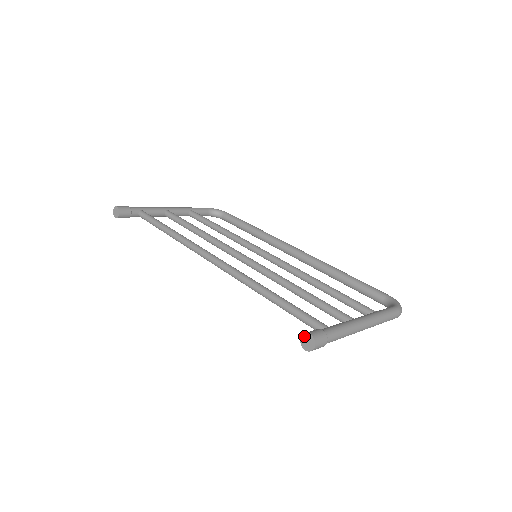
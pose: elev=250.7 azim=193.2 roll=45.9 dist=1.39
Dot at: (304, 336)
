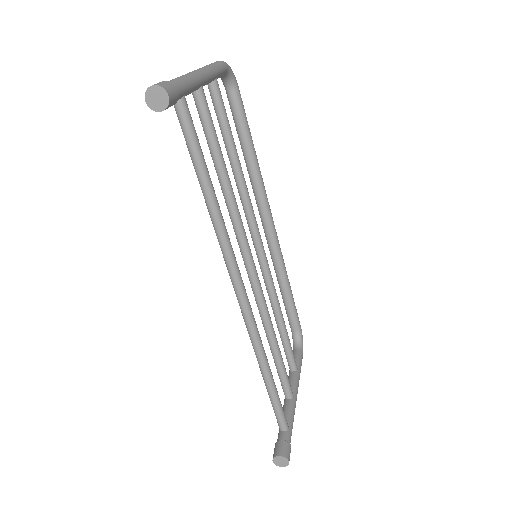
Dot at: (283, 458)
